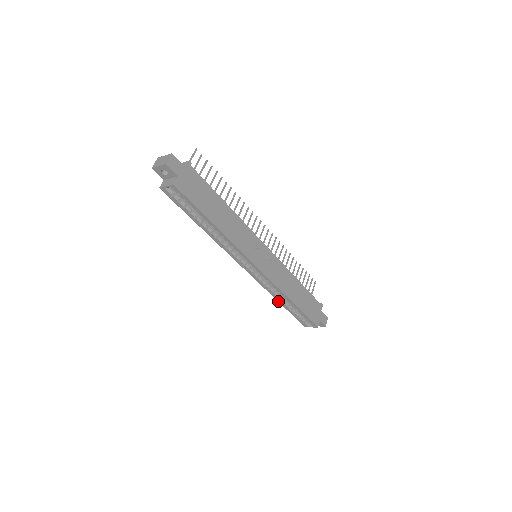
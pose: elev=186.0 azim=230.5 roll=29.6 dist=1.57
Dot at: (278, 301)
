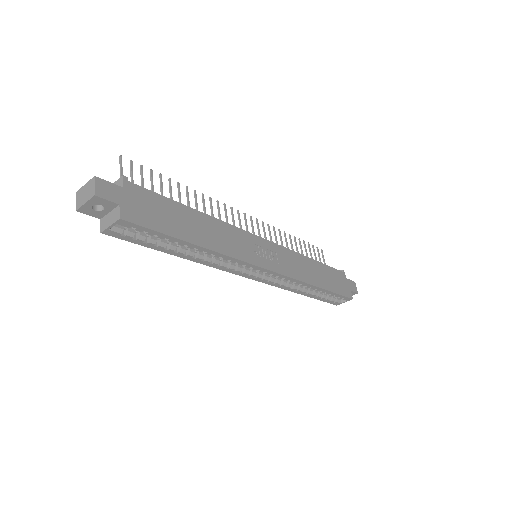
Dot at: occluded
